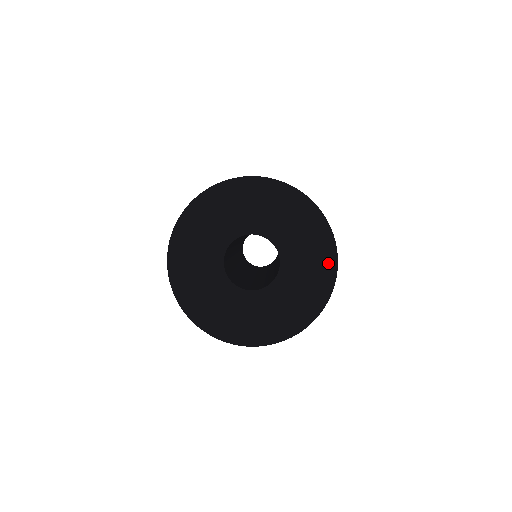
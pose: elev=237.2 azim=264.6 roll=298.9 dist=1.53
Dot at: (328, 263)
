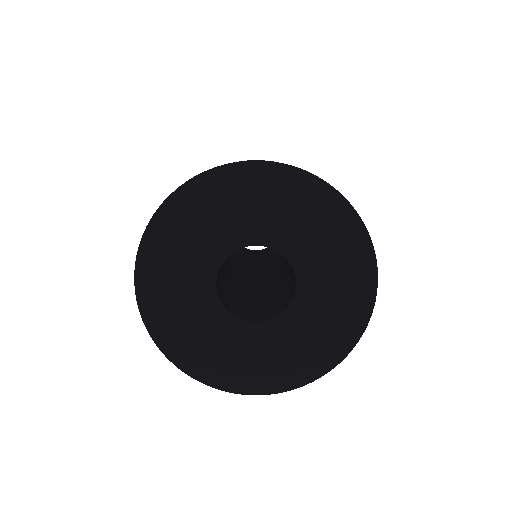
Dot at: (355, 321)
